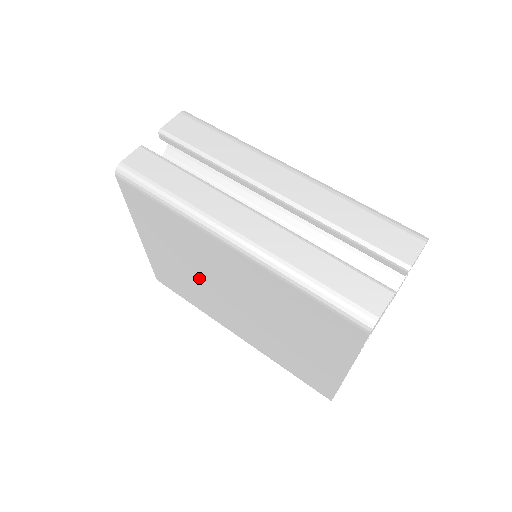
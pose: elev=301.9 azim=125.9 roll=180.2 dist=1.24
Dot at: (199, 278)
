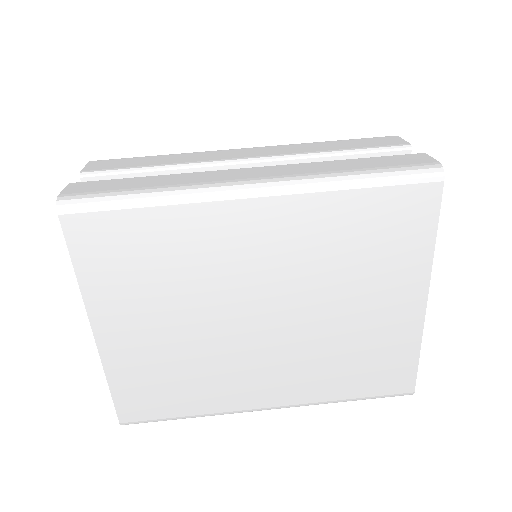
Dot at: (204, 327)
